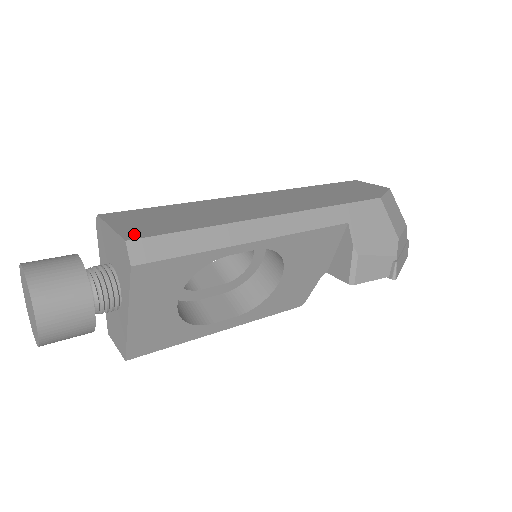
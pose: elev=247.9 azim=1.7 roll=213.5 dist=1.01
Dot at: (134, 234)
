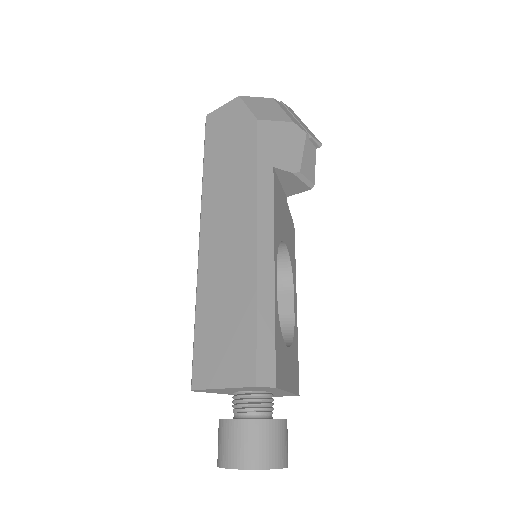
Dot at: (246, 375)
